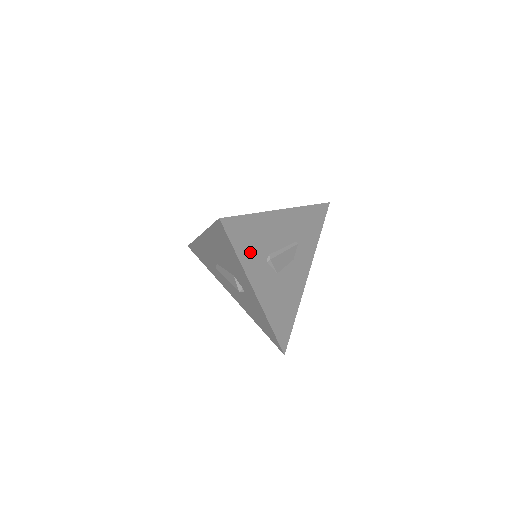
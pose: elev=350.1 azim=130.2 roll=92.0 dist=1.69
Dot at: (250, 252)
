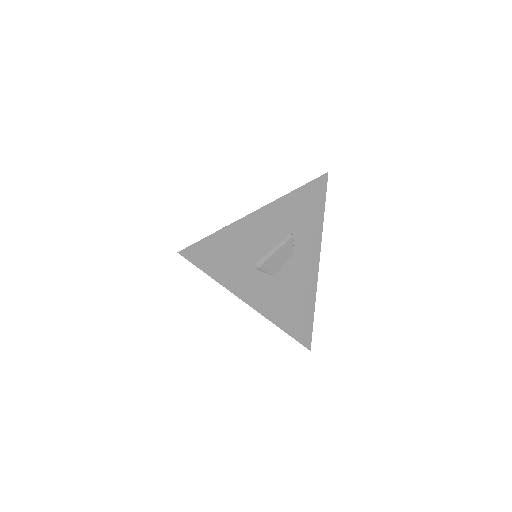
Dot at: (230, 269)
